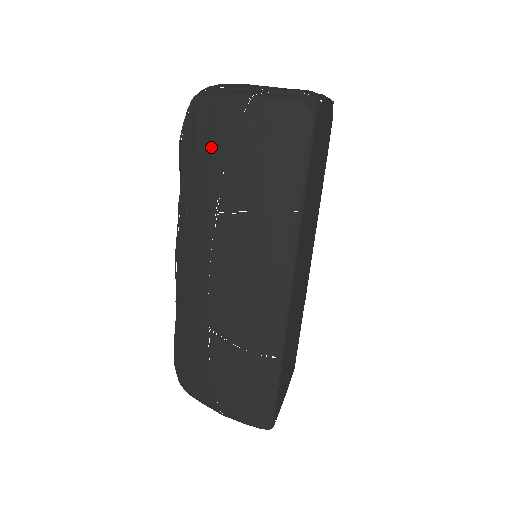
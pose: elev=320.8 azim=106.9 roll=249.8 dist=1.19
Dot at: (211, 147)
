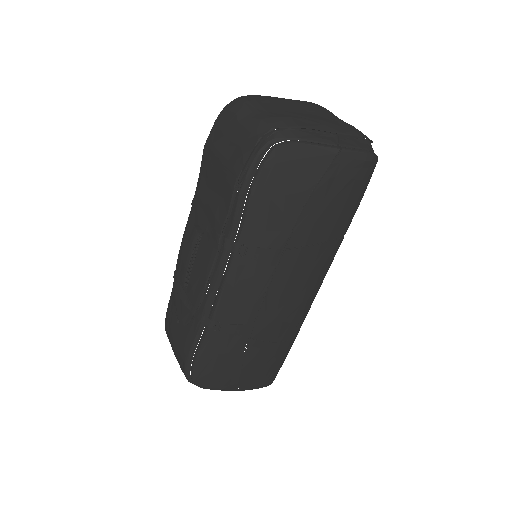
Dot at: (291, 193)
